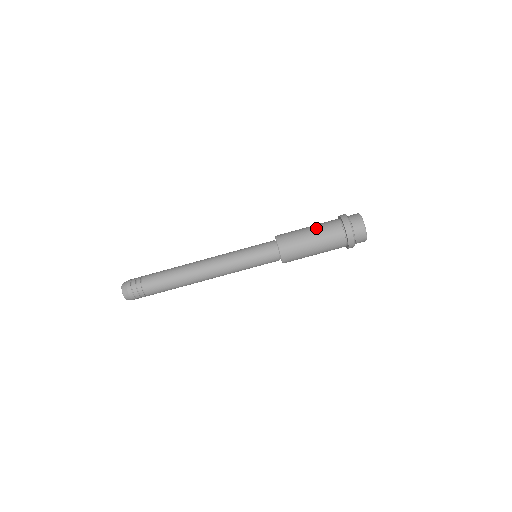
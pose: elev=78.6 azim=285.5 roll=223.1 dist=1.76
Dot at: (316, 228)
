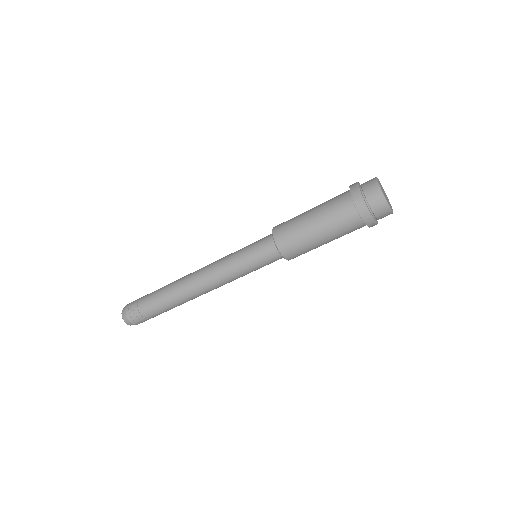
Dot at: (319, 205)
